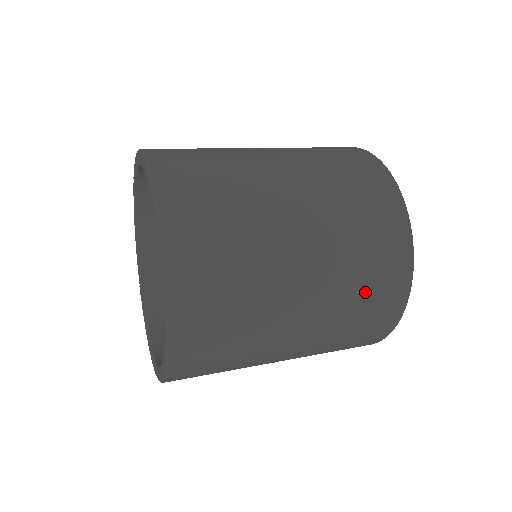
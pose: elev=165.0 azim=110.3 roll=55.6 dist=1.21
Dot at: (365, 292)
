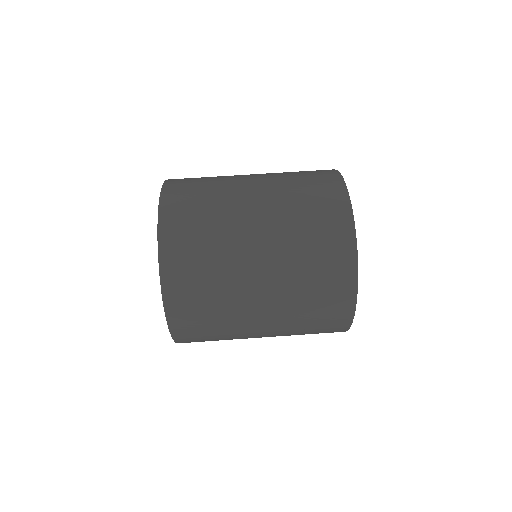
Dot at: occluded
